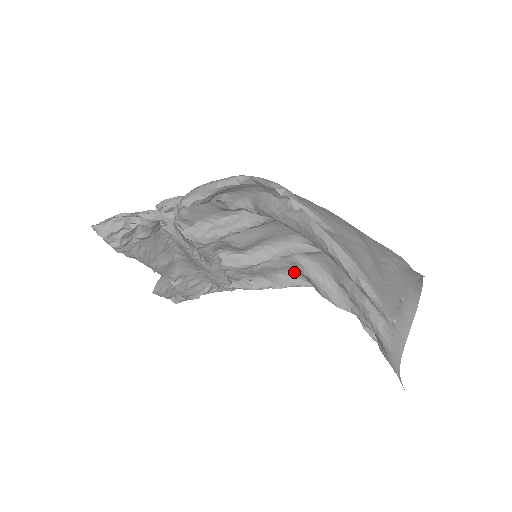
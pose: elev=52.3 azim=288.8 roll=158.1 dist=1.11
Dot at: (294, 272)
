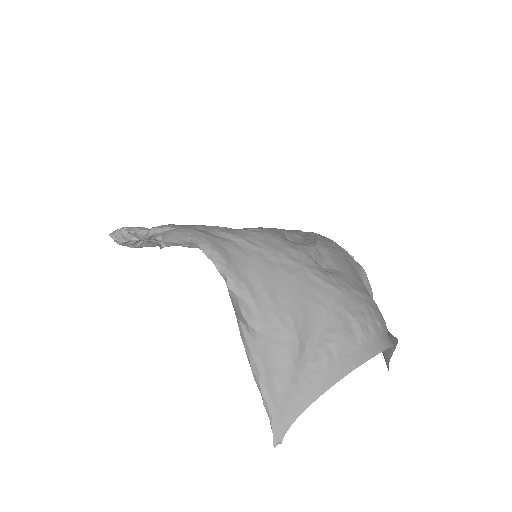
Dot at: occluded
